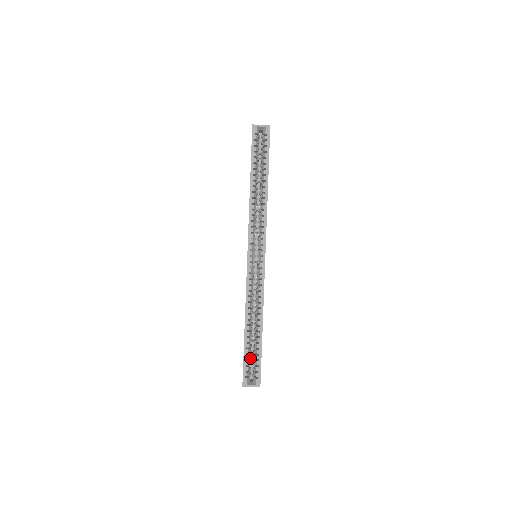
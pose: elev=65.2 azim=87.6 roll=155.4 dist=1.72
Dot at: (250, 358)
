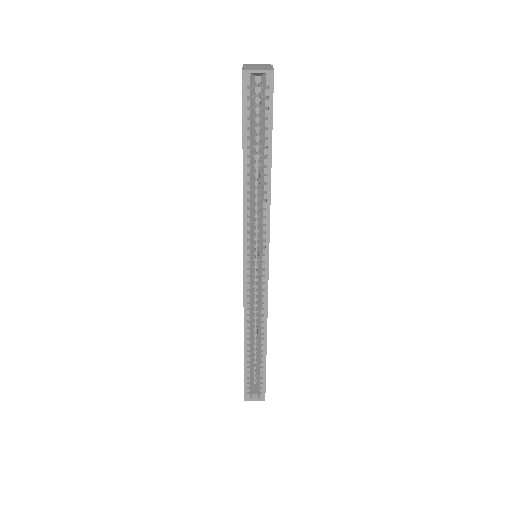
Dot at: (252, 372)
